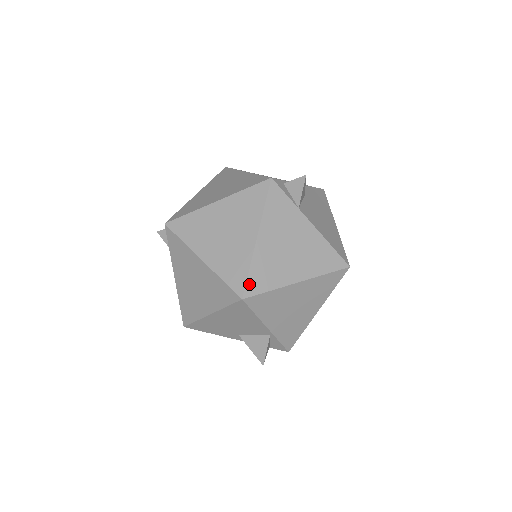
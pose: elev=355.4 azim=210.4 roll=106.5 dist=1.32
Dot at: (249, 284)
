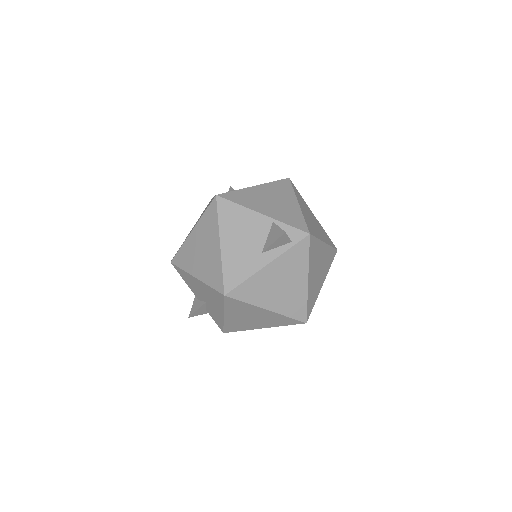
Dot at: occluded
